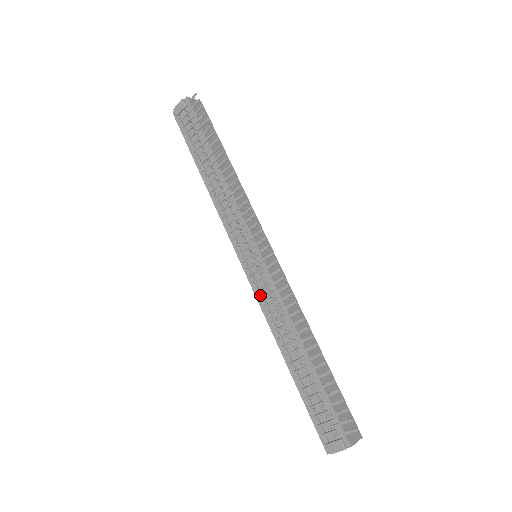
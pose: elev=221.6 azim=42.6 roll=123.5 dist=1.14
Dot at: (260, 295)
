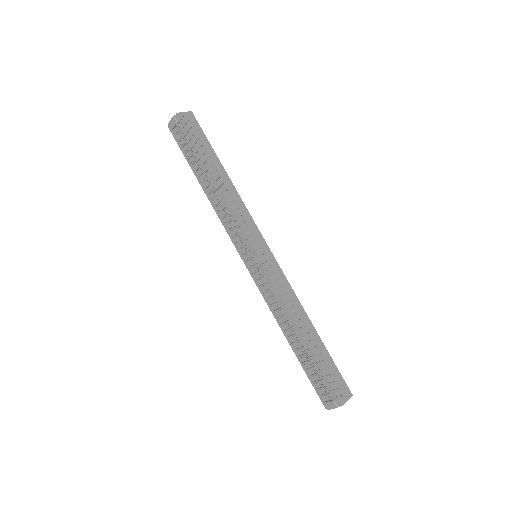
Dot at: (262, 290)
